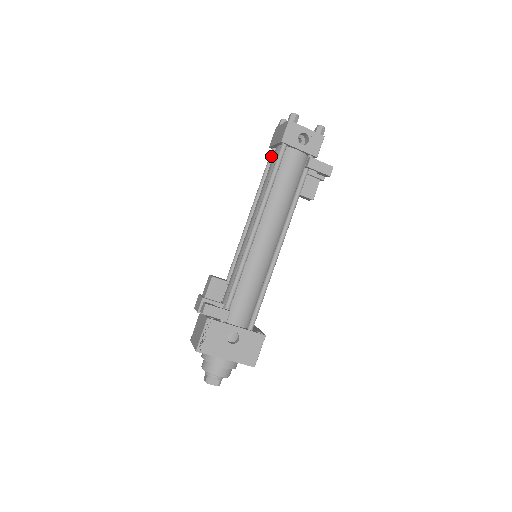
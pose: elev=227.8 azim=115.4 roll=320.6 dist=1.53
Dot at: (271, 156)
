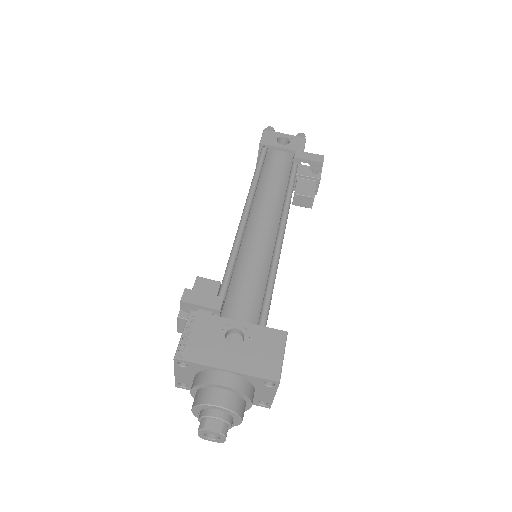
Dot at: occluded
